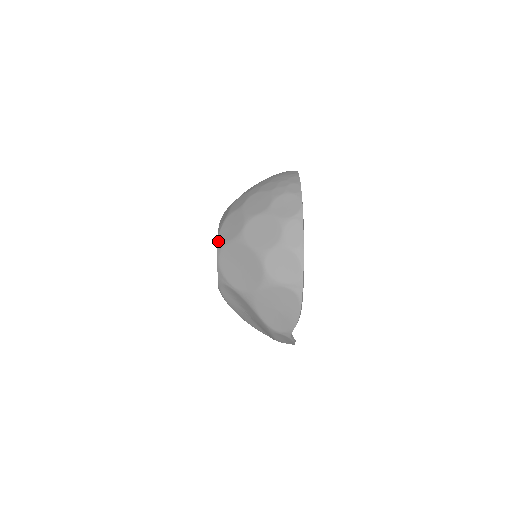
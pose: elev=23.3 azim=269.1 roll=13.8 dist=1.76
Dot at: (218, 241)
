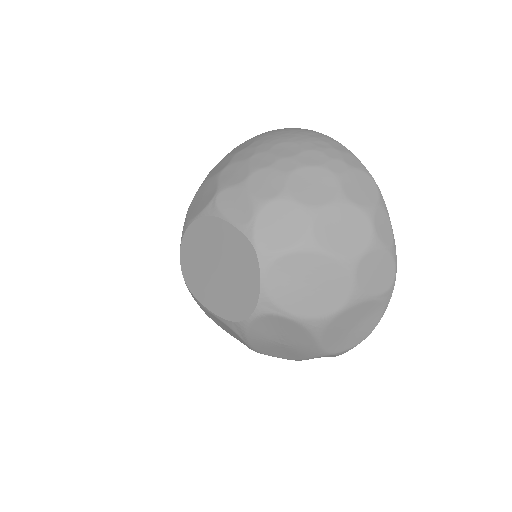
Dot at: (259, 251)
